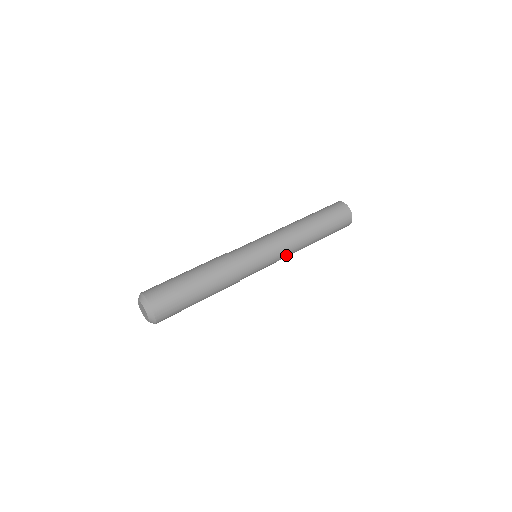
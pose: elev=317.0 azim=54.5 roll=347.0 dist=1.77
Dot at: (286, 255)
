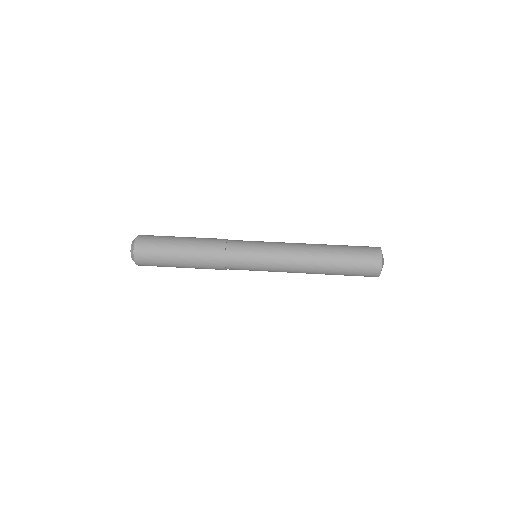
Dot at: (284, 270)
